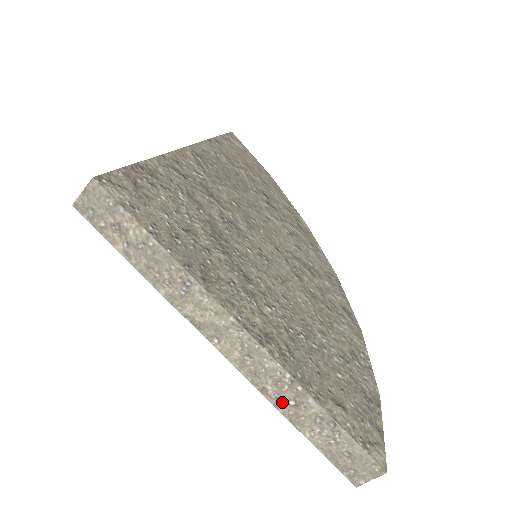
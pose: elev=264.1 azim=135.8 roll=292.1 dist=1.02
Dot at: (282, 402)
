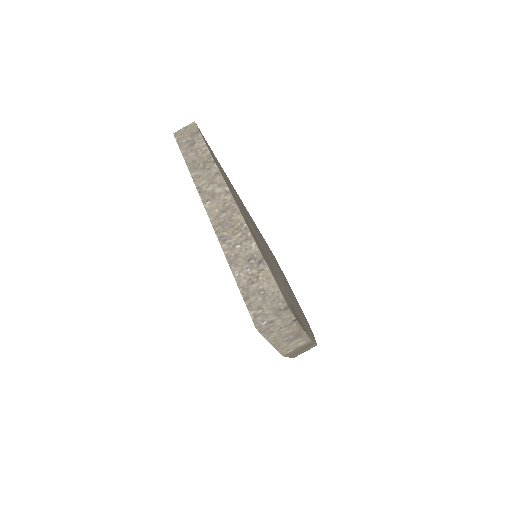
Dot at: (230, 246)
